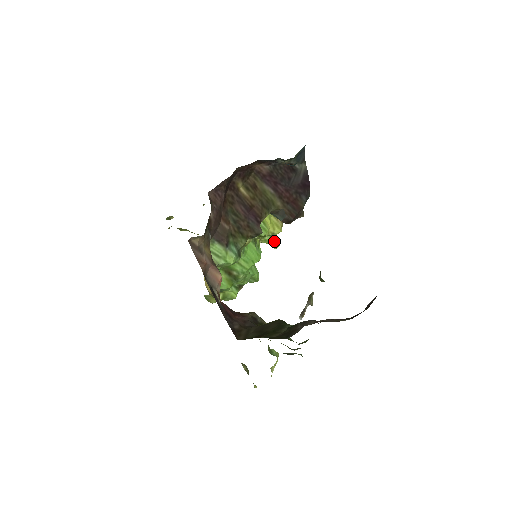
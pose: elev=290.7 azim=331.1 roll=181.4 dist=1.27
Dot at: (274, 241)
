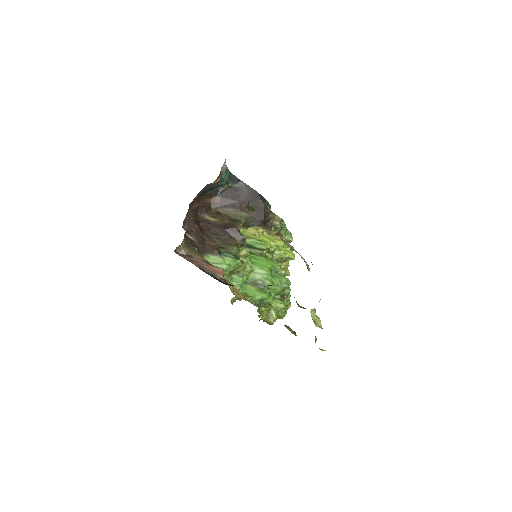
Dot at: (286, 253)
